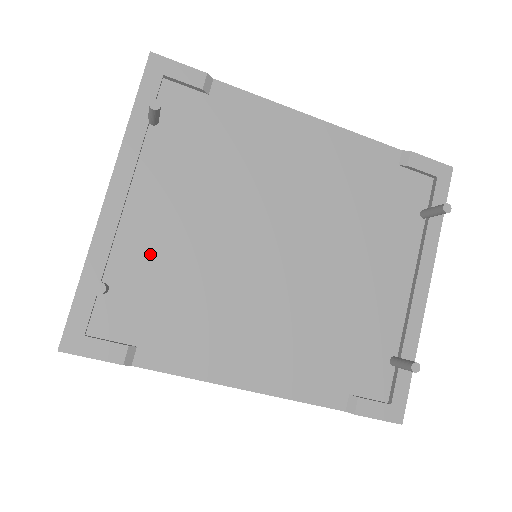
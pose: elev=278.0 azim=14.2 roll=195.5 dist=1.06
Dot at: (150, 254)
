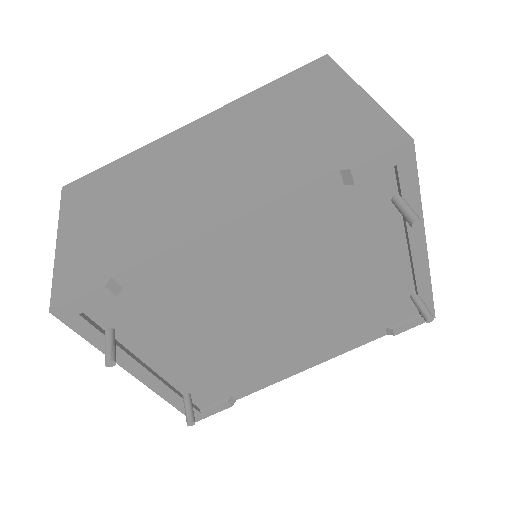
Dot at: (194, 372)
